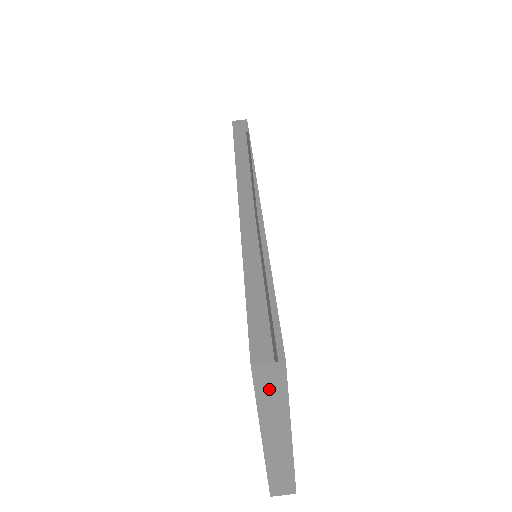
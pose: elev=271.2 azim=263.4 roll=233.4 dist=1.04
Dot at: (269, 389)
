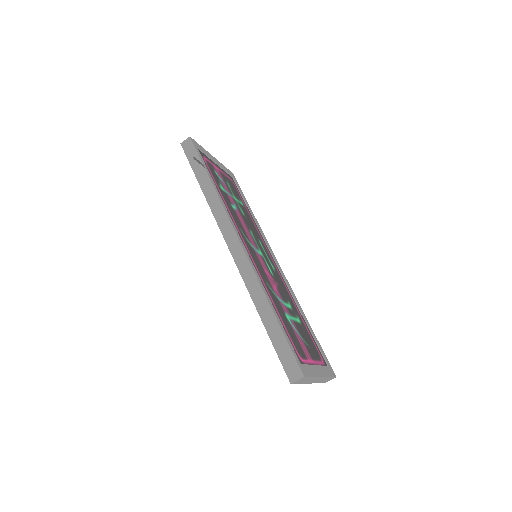
Dot at: (303, 381)
